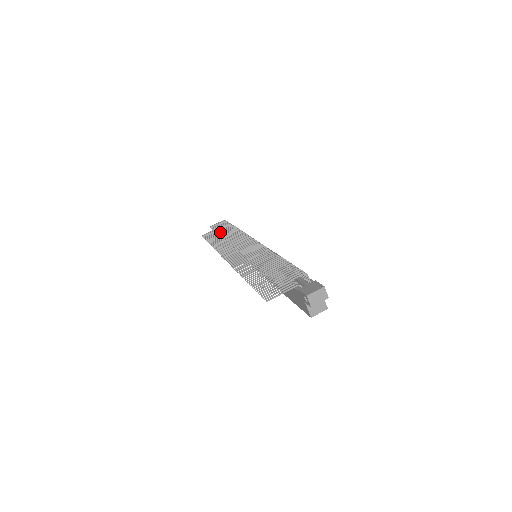
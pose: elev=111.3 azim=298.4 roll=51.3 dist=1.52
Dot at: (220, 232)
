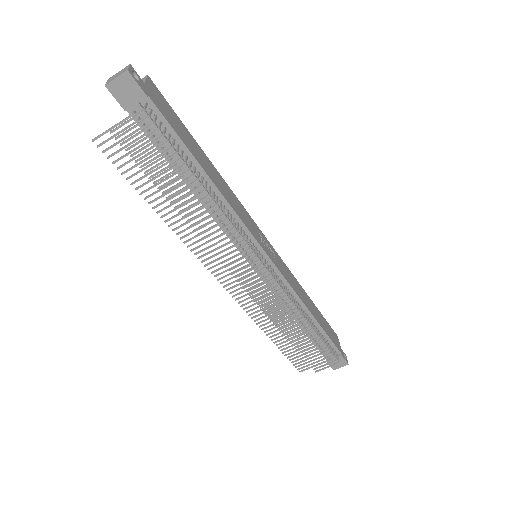
Dot at: (170, 197)
